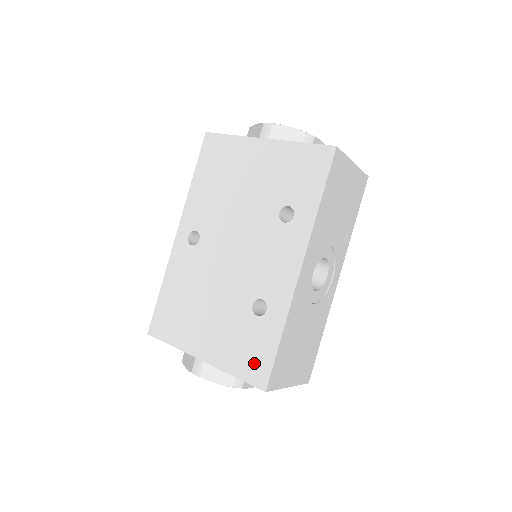
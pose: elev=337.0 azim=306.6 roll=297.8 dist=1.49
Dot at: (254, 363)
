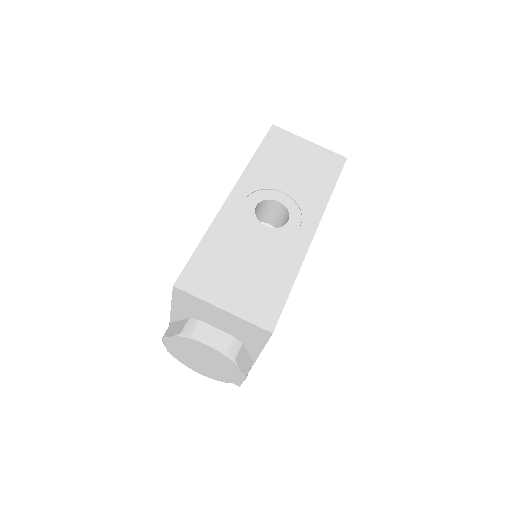
Dot at: occluded
